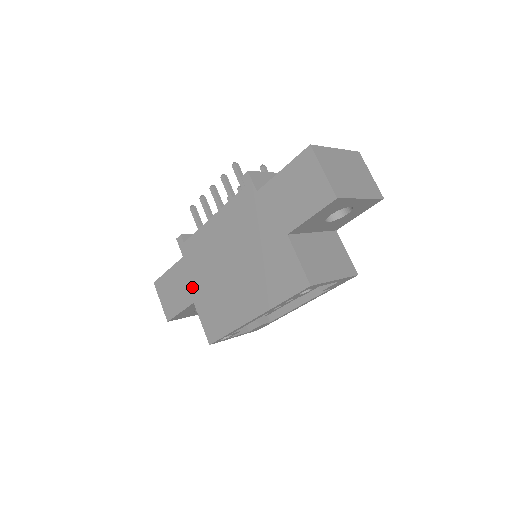
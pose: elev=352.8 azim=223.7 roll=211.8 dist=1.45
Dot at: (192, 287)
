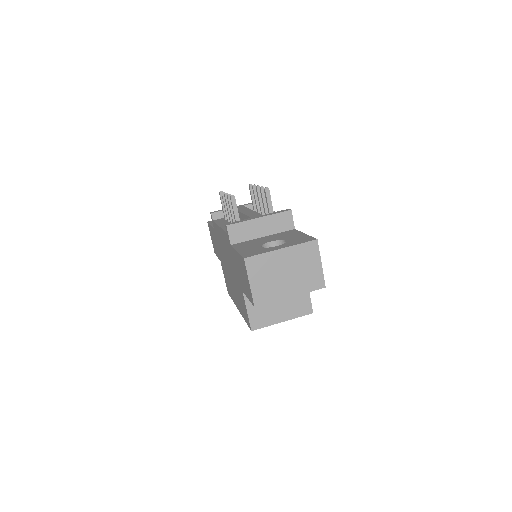
Dot at: (219, 252)
